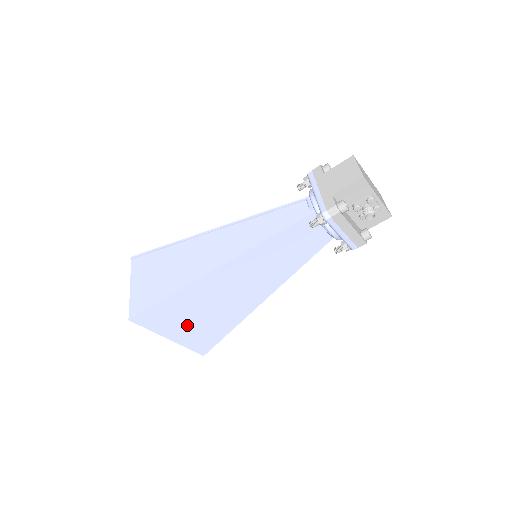
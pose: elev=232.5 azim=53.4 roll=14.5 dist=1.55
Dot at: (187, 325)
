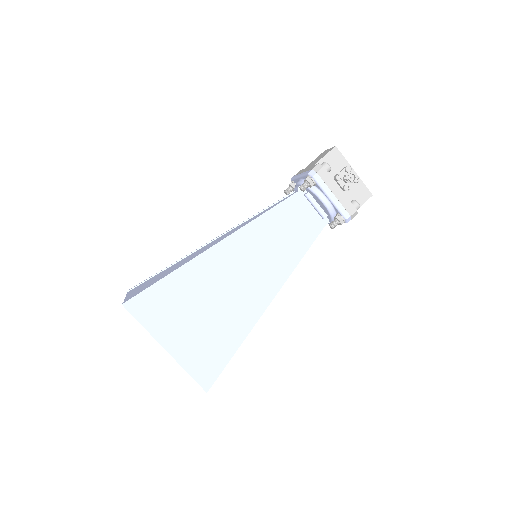
Dot at: (187, 328)
